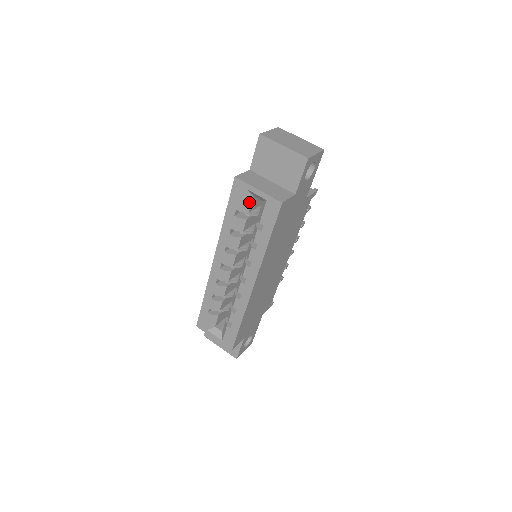
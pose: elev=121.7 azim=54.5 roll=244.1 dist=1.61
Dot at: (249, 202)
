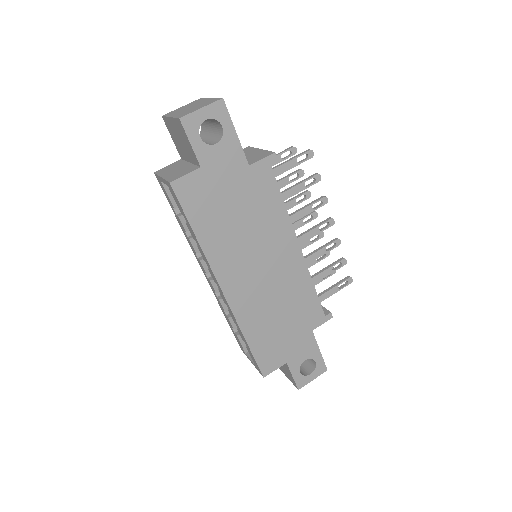
Dot at: occluded
